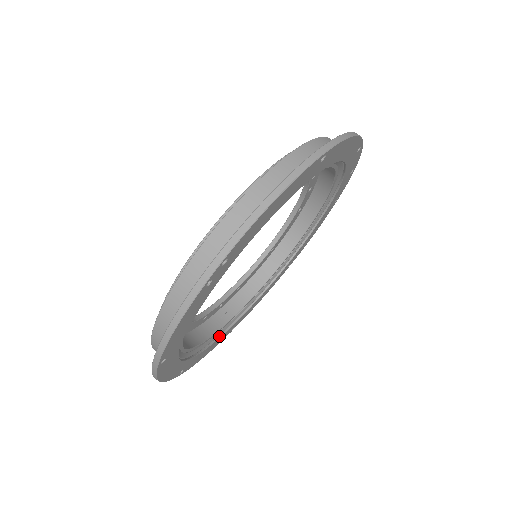
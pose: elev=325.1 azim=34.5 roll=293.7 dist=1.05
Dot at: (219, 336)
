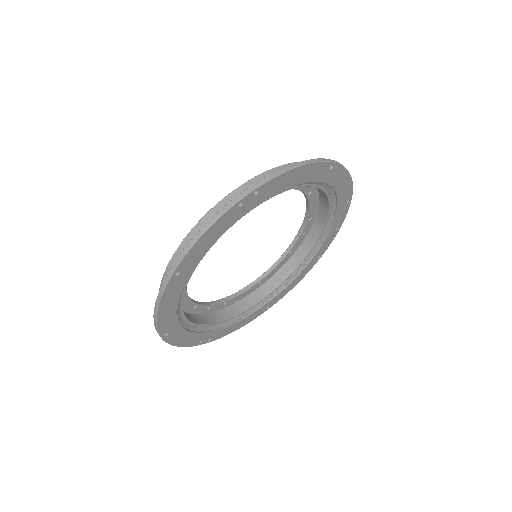
Dot at: (200, 332)
